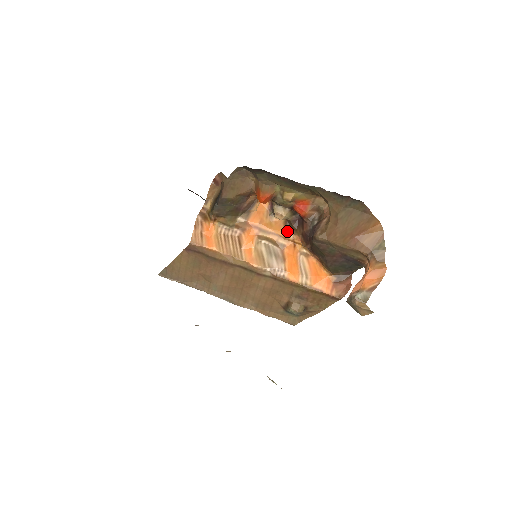
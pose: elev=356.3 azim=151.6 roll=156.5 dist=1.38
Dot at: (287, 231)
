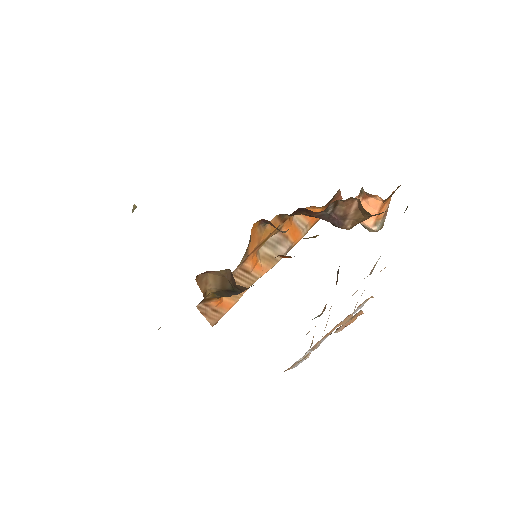
Dot at: (283, 220)
